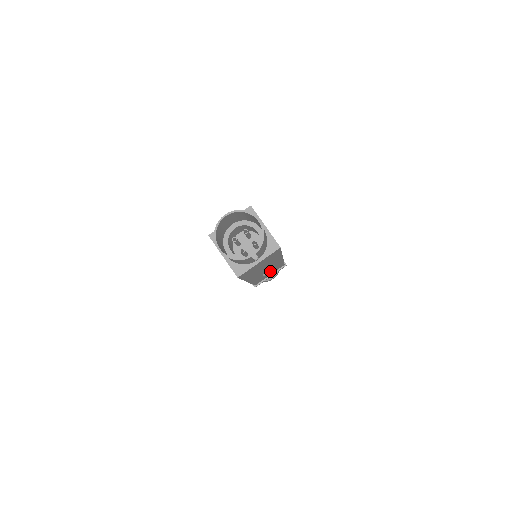
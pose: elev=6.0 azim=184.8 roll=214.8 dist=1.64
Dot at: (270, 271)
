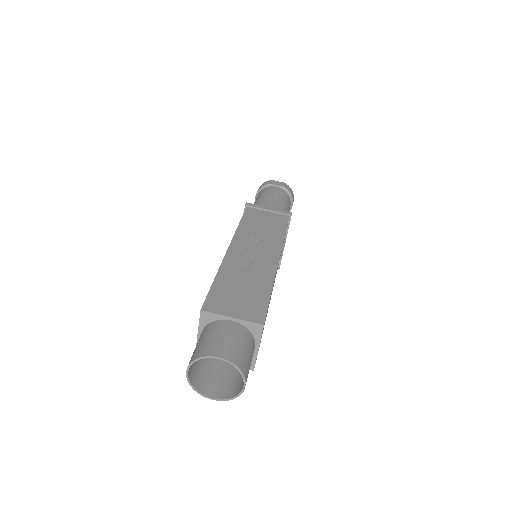
Dot at: (280, 262)
